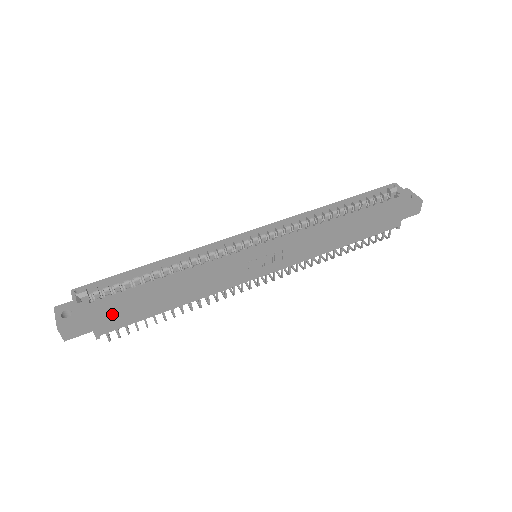
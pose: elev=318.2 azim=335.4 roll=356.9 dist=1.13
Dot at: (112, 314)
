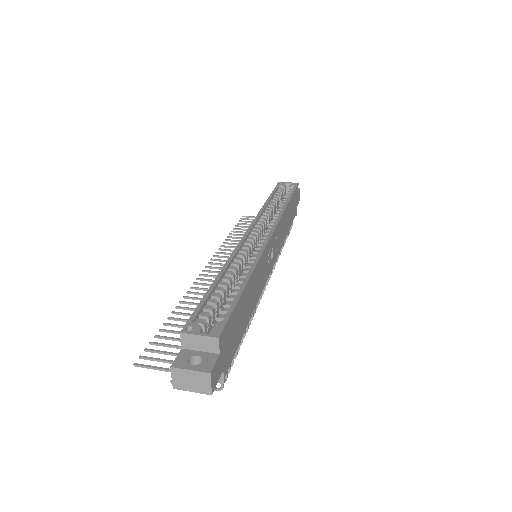
Dot at: (231, 338)
